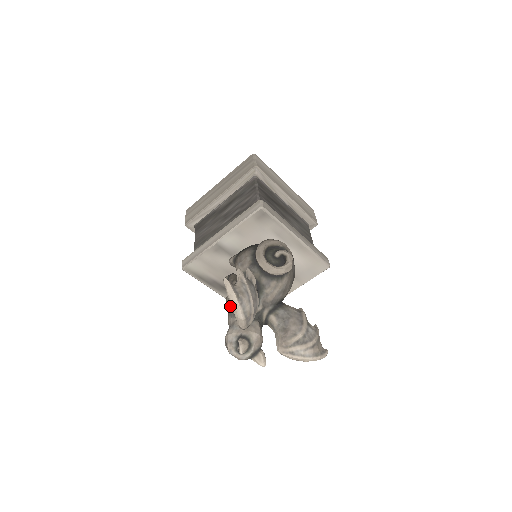
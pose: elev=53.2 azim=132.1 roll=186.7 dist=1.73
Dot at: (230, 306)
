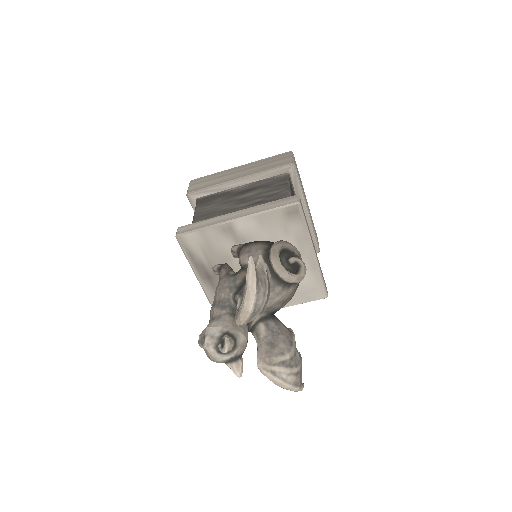
Dot at: (221, 296)
